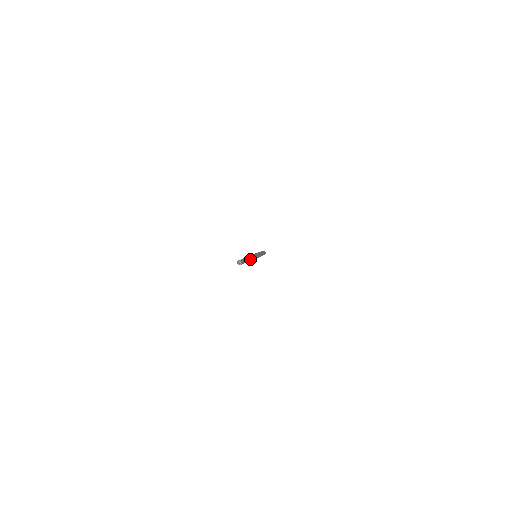
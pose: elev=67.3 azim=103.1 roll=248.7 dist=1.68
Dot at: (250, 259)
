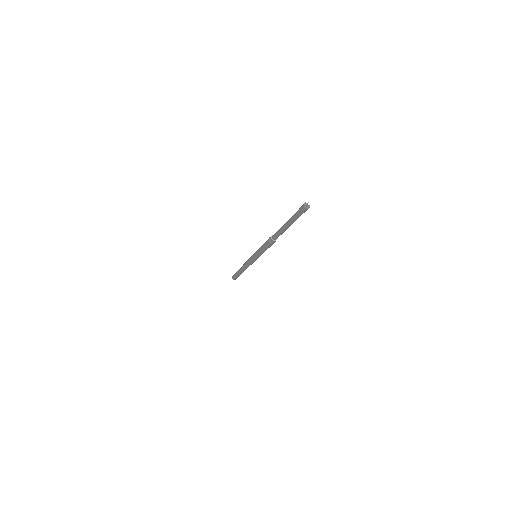
Dot at: occluded
